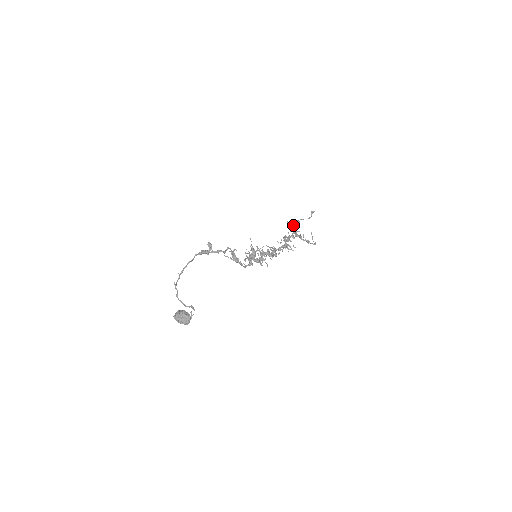
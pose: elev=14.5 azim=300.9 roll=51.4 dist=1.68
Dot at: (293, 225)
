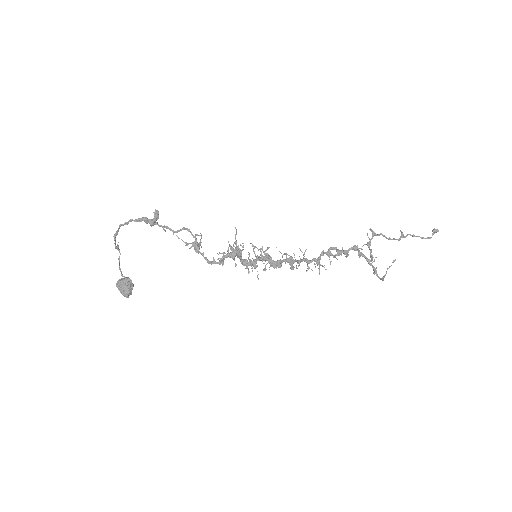
Dot at: (385, 237)
